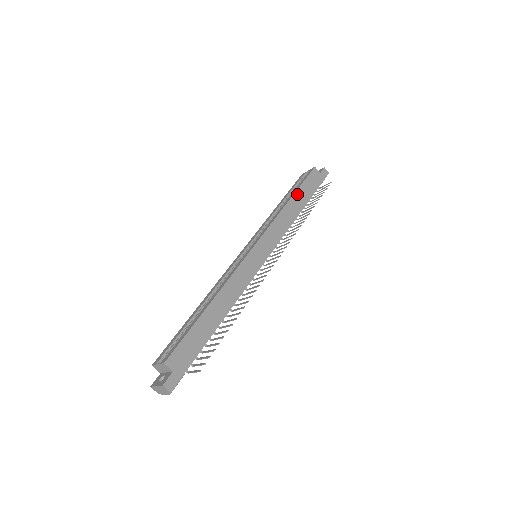
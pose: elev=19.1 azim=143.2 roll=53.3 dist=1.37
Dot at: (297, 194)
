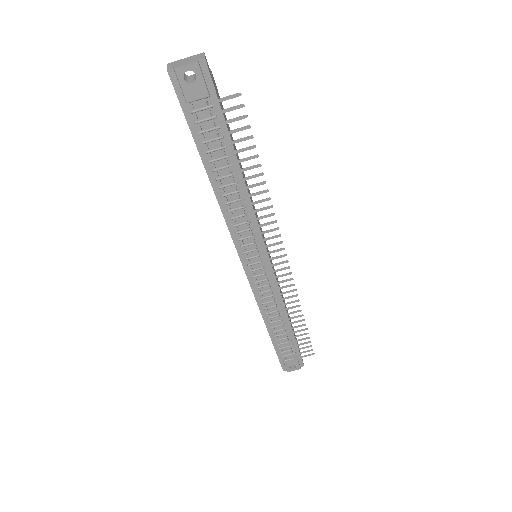
Dot at: occluded
